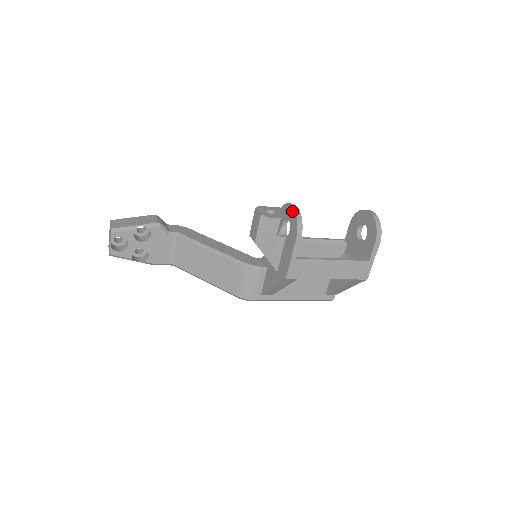
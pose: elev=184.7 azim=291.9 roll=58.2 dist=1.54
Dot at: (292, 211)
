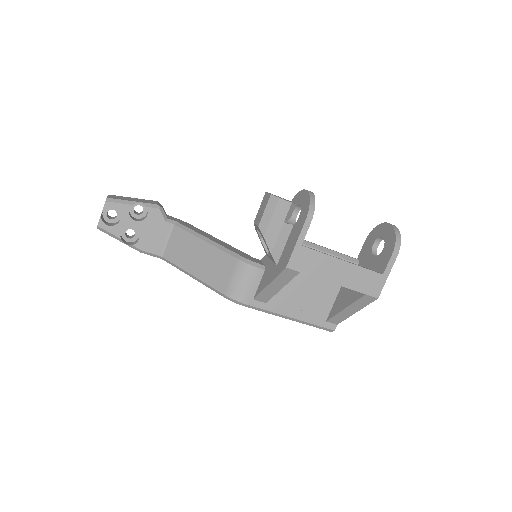
Dot at: (306, 194)
